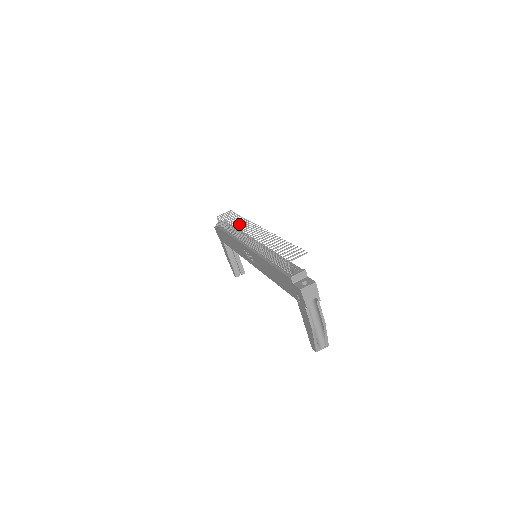
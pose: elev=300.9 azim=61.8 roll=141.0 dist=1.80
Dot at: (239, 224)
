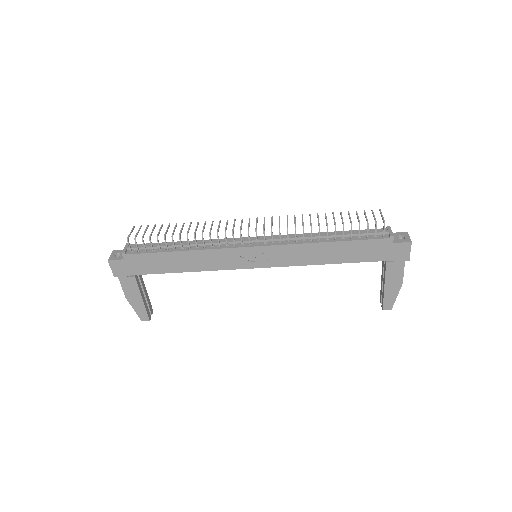
Dot at: occluded
